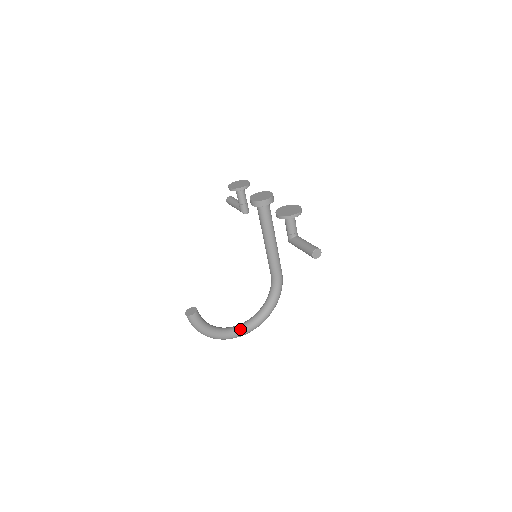
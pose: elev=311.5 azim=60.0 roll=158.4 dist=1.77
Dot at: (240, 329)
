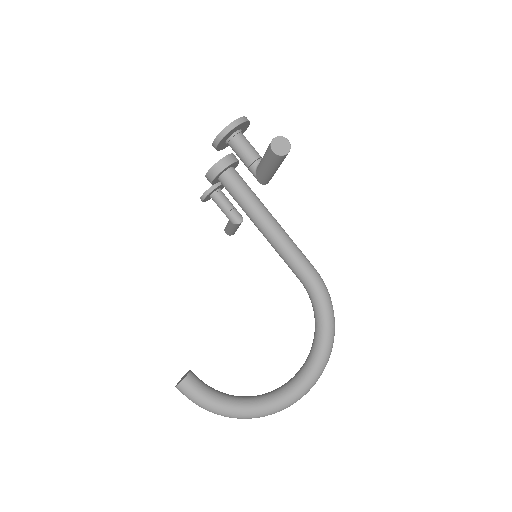
Dot at: (287, 388)
